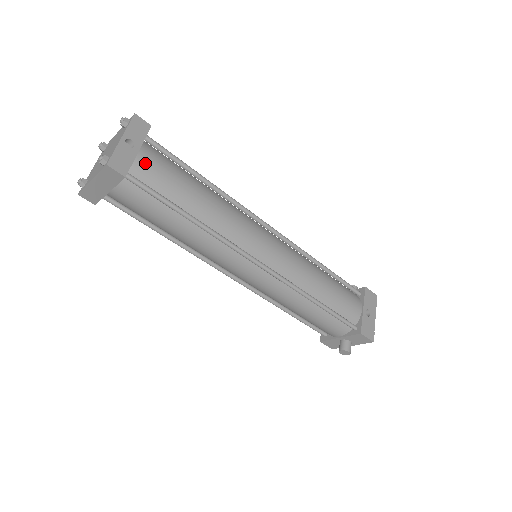
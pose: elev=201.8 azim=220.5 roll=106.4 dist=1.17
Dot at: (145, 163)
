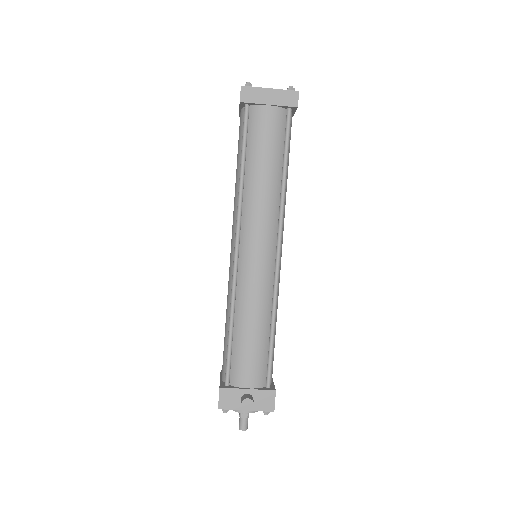
Dot at: occluded
